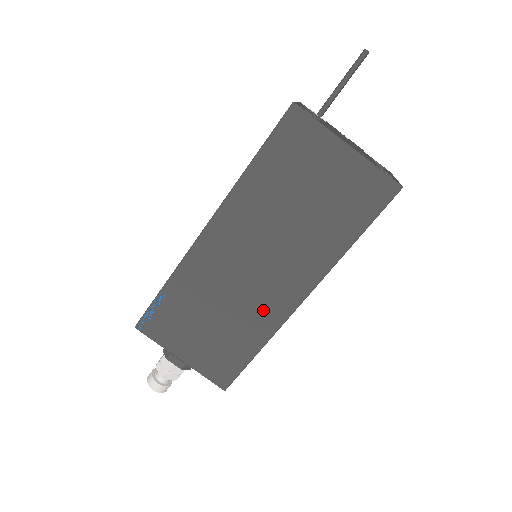
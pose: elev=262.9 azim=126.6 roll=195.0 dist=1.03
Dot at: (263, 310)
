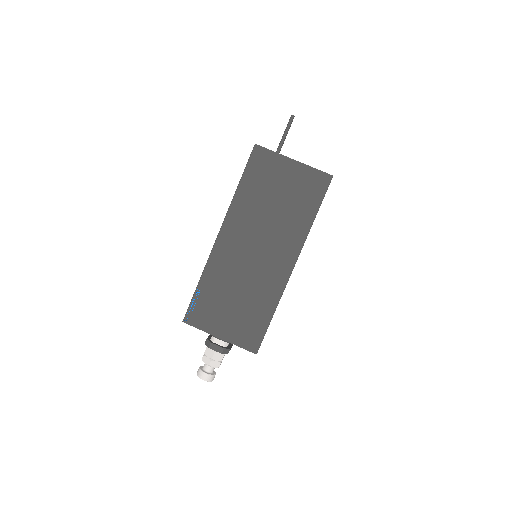
Dot at: (269, 282)
